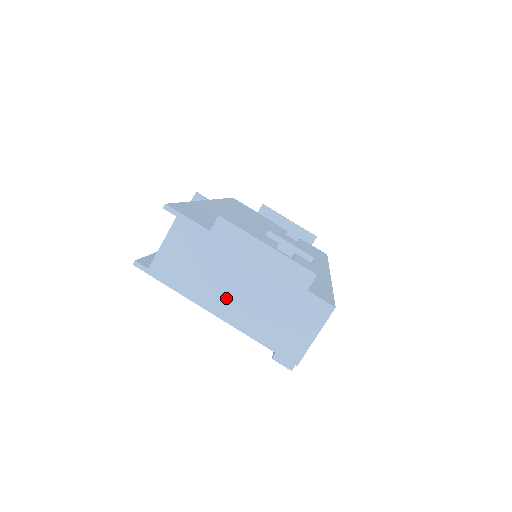
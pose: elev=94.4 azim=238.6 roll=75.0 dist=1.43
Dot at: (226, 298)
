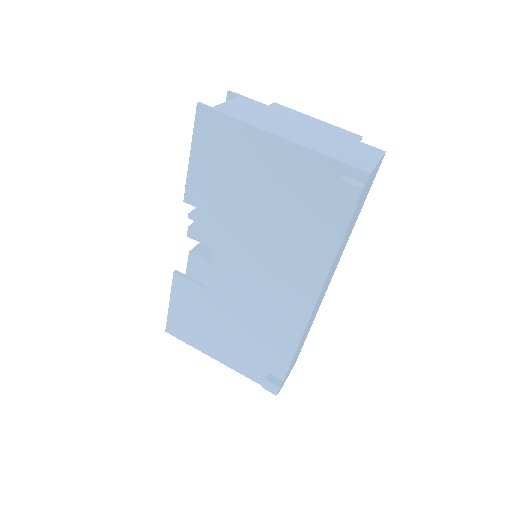
Dot at: (289, 132)
